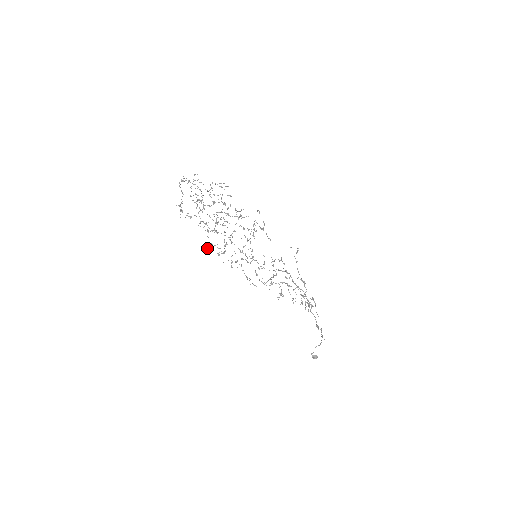
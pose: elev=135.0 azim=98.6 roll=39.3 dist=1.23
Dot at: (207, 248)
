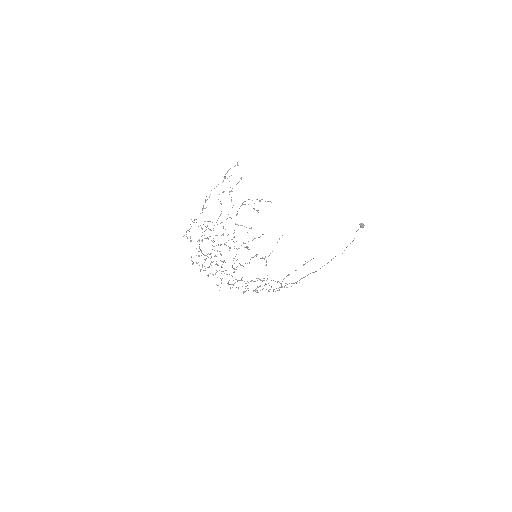
Dot at: (192, 264)
